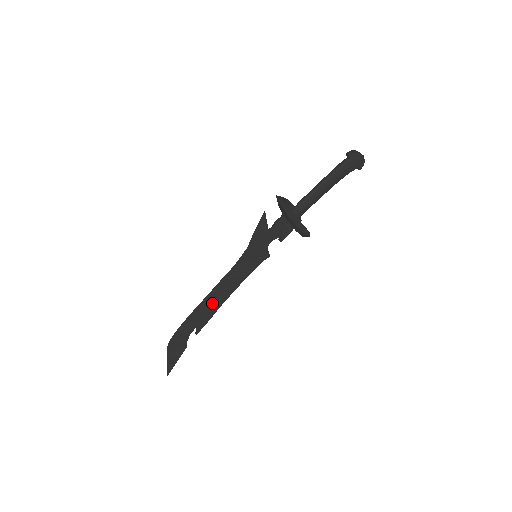
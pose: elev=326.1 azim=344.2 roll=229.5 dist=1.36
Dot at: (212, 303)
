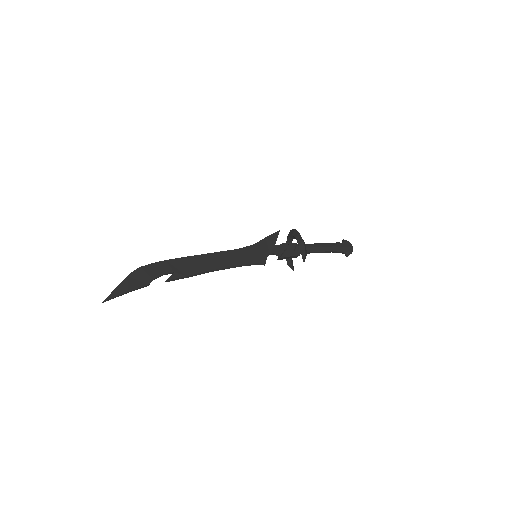
Dot at: (201, 264)
